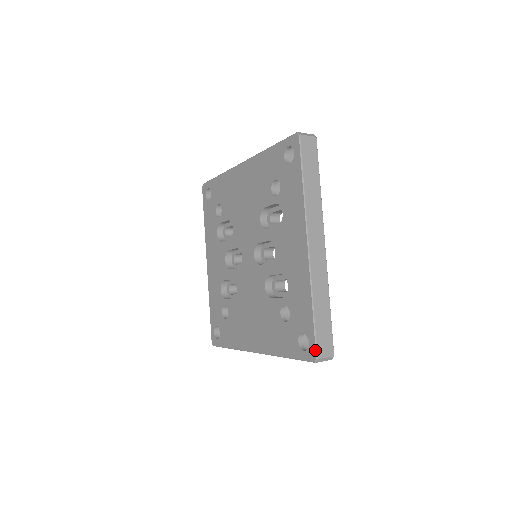
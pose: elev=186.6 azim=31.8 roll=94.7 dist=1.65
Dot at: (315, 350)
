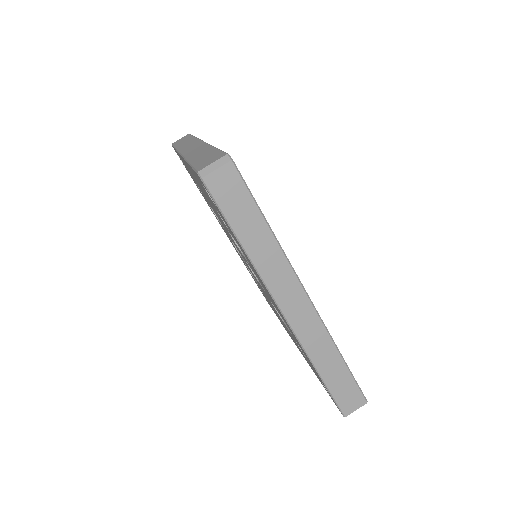
Dot at: occluded
